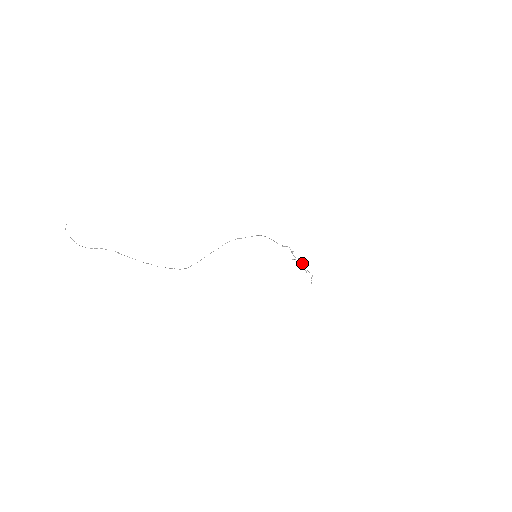
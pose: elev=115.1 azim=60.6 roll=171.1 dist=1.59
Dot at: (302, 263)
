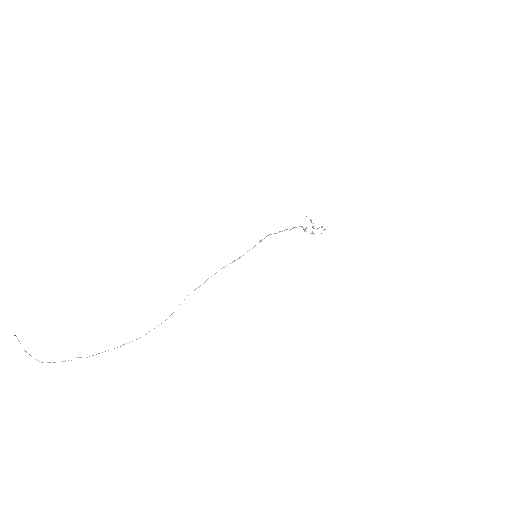
Dot at: (314, 233)
